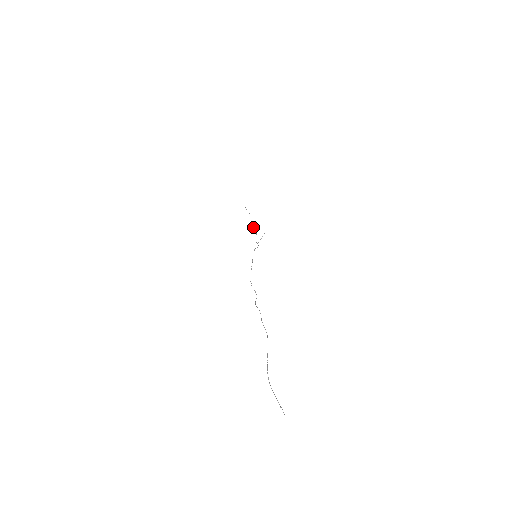
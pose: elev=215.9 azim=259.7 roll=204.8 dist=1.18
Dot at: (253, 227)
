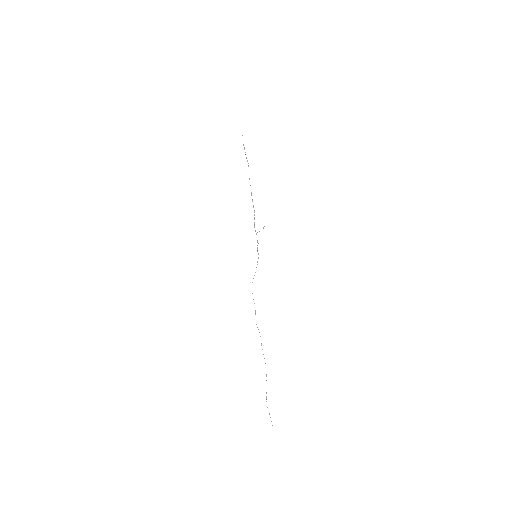
Dot at: (251, 195)
